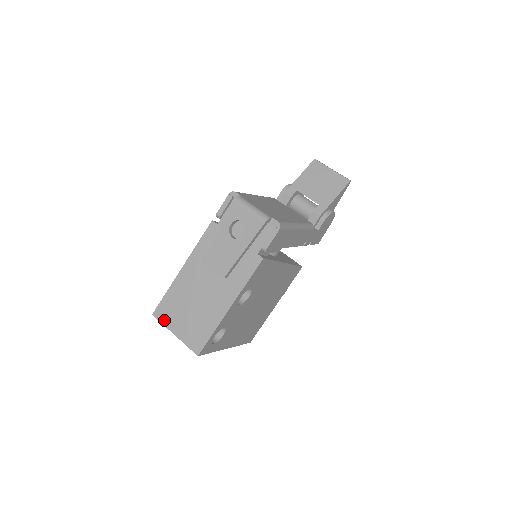
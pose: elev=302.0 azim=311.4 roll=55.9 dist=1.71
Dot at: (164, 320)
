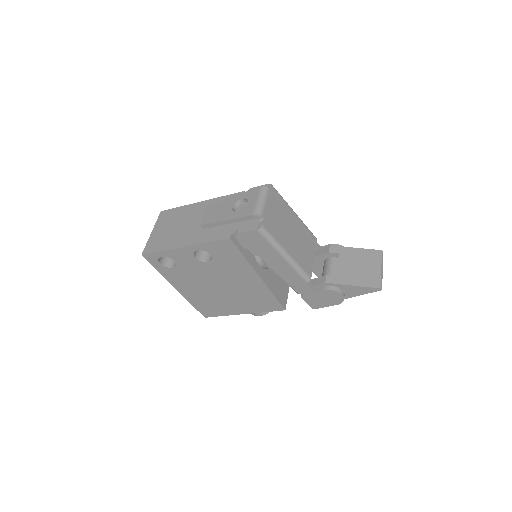
Dot at: (159, 220)
